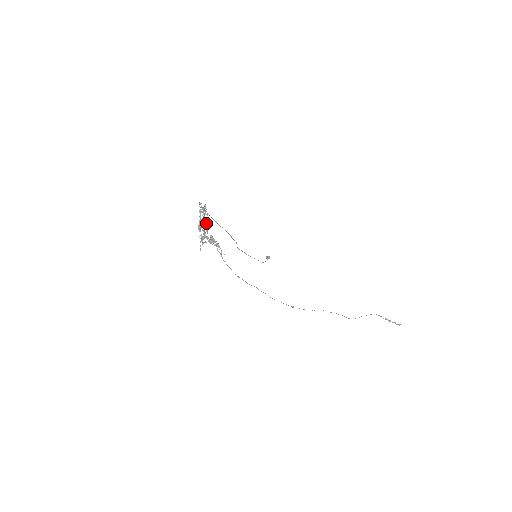
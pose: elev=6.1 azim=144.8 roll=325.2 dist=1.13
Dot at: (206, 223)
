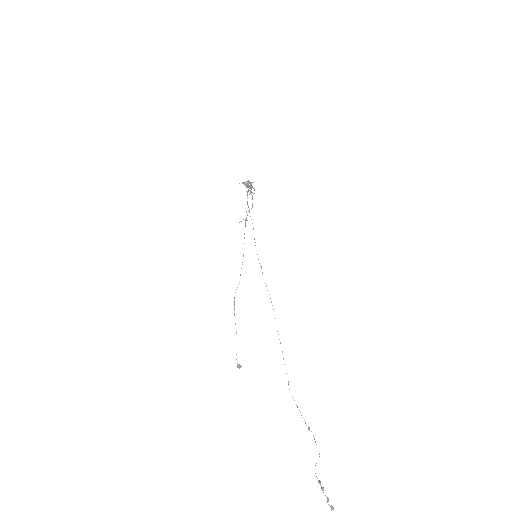
Dot at: occluded
